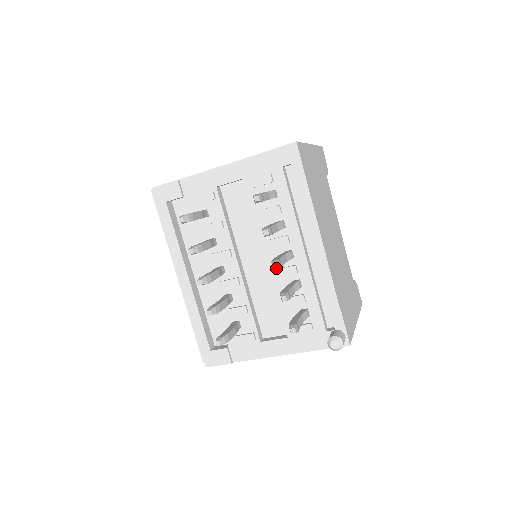
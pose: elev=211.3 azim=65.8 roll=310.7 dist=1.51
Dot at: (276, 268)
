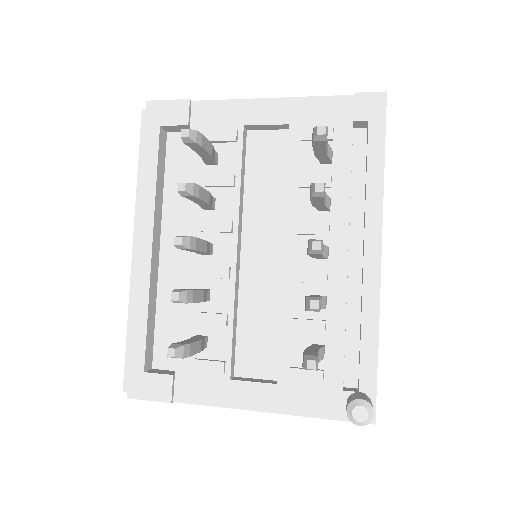
Dot at: (316, 251)
